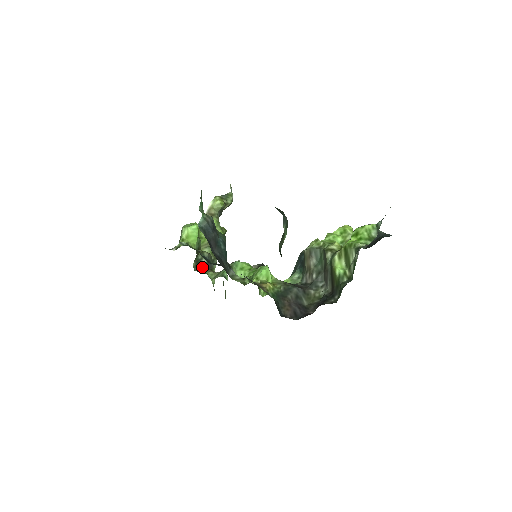
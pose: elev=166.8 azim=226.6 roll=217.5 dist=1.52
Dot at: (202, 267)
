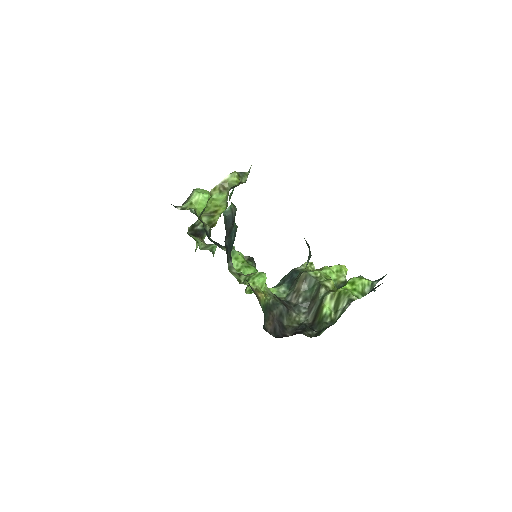
Dot at: (195, 232)
